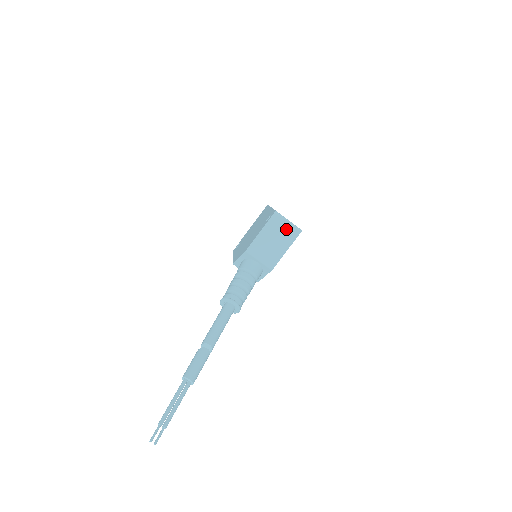
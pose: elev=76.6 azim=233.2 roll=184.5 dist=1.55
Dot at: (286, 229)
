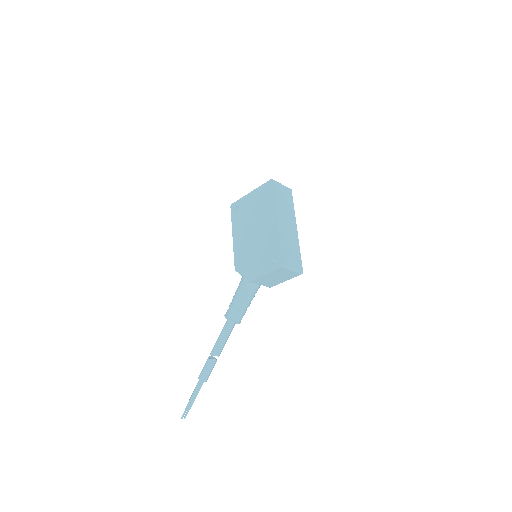
Dot at: (289, 273)
